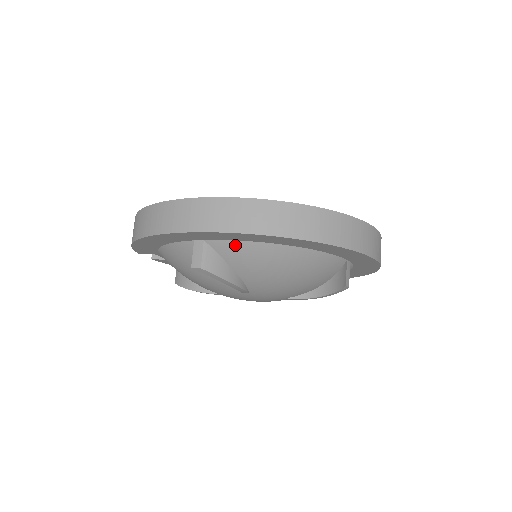
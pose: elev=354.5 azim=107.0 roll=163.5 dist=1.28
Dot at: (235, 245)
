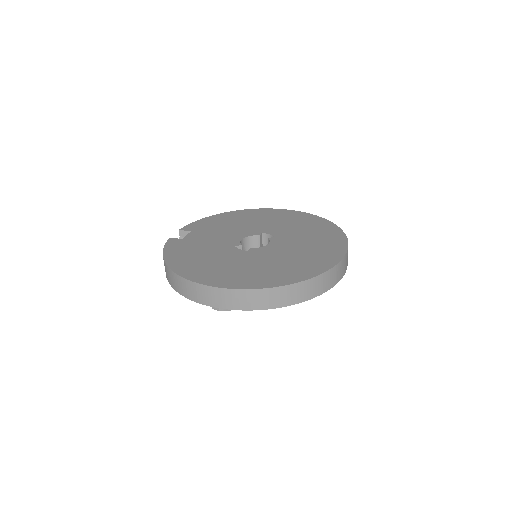
Dot at: occluded
